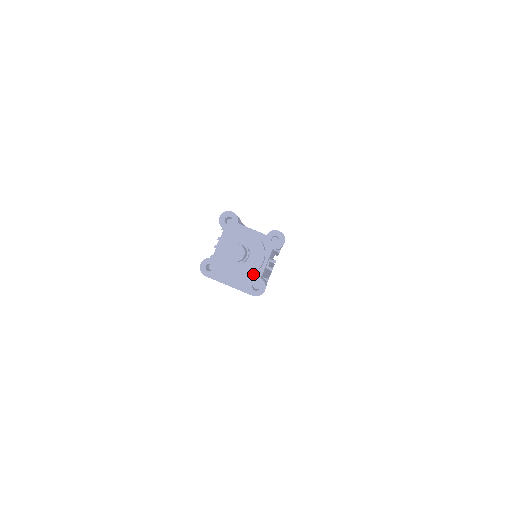
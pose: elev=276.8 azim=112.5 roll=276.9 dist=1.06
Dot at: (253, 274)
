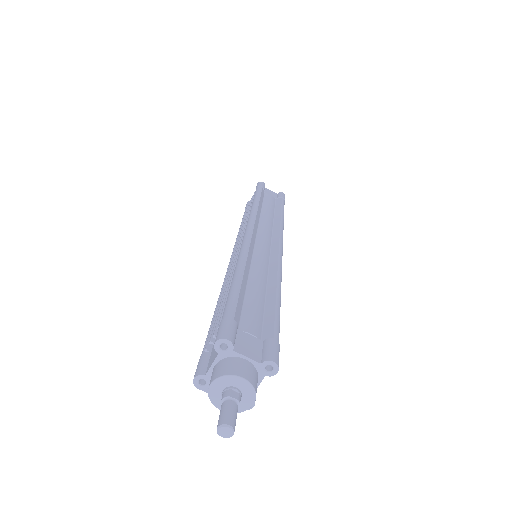
Dot at: occluded
